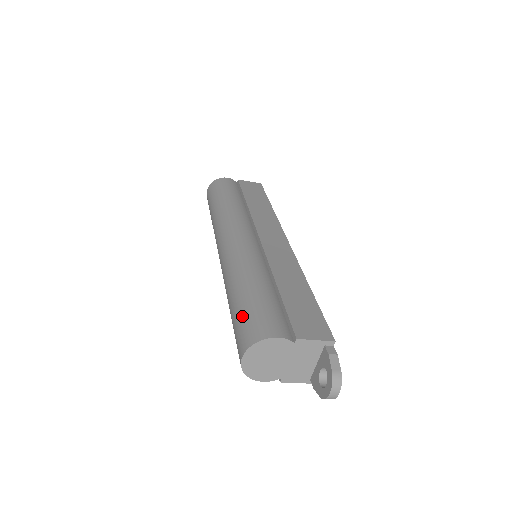
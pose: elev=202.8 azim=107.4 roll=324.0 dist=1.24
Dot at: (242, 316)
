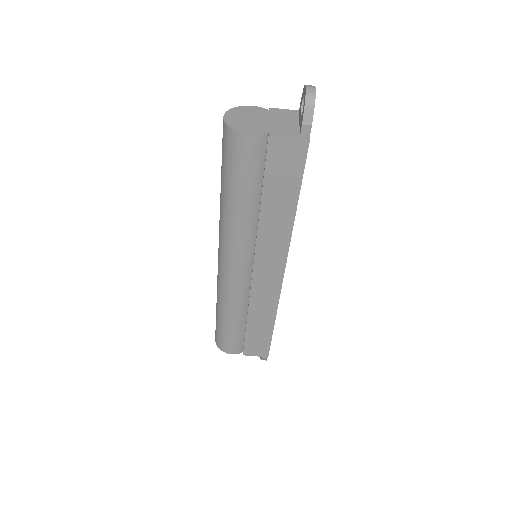
Dot at: occluded
